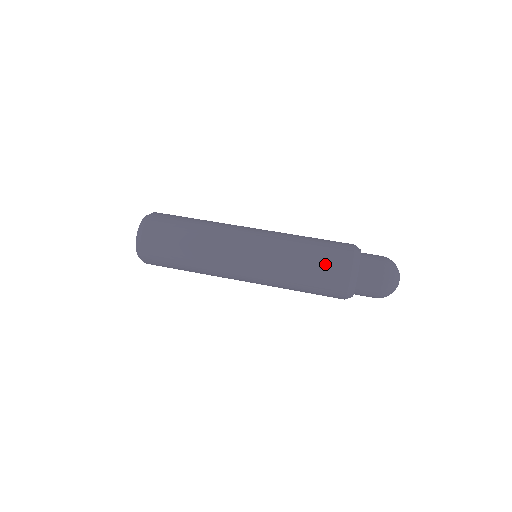
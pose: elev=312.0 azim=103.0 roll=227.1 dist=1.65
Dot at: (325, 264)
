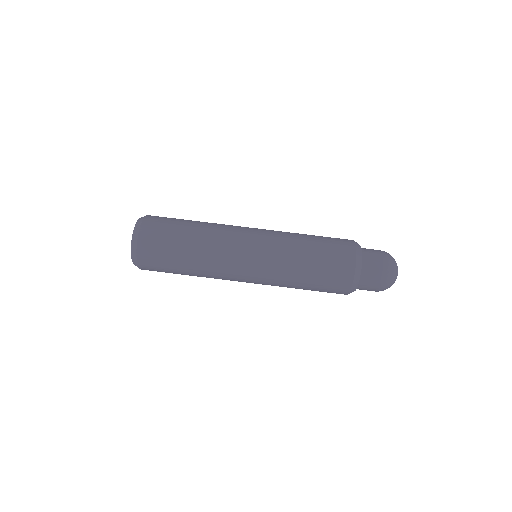
Dot at: (323, 290)
